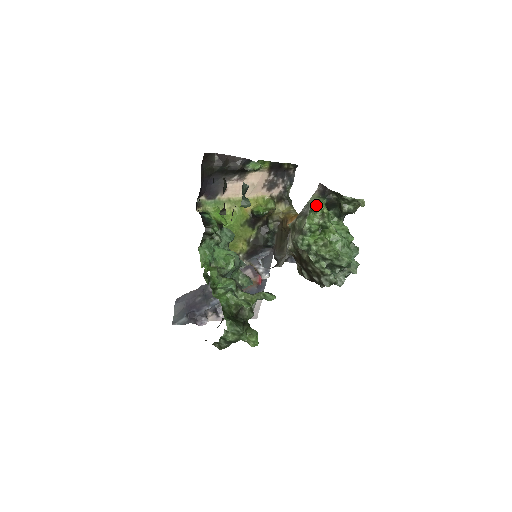
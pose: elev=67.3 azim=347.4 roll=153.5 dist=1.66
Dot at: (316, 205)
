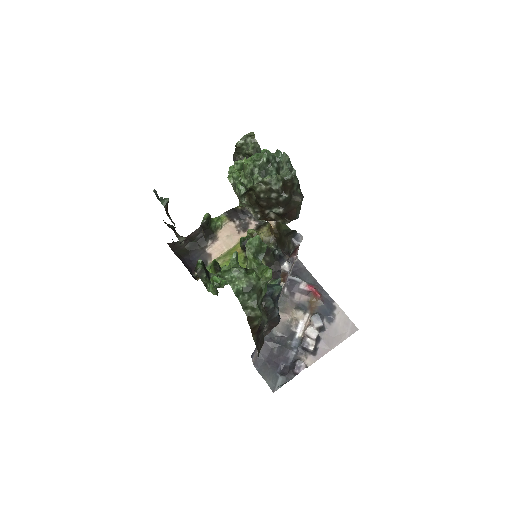
Dot at: (231, 170)
